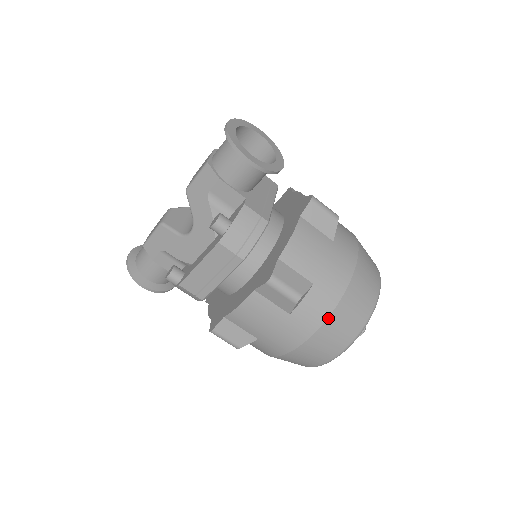
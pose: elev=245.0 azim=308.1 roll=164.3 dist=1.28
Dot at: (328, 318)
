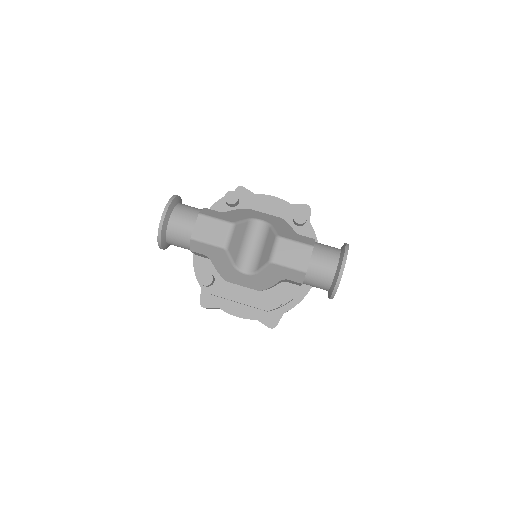
Dot at: occluded
